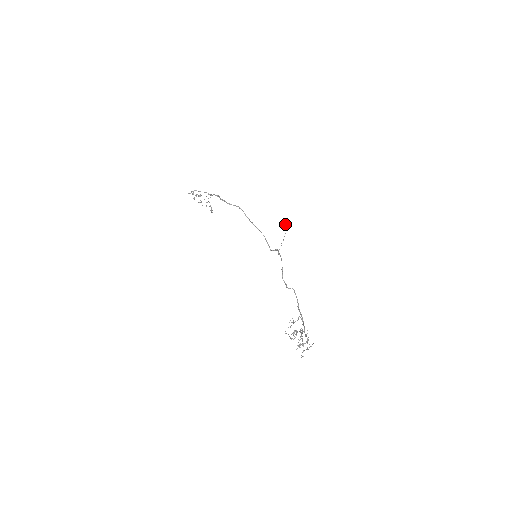
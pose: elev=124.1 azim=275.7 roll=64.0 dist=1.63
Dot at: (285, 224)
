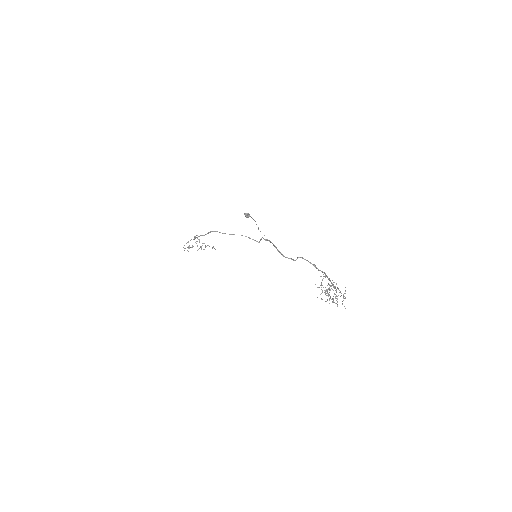
Dot at: (246, 214)
